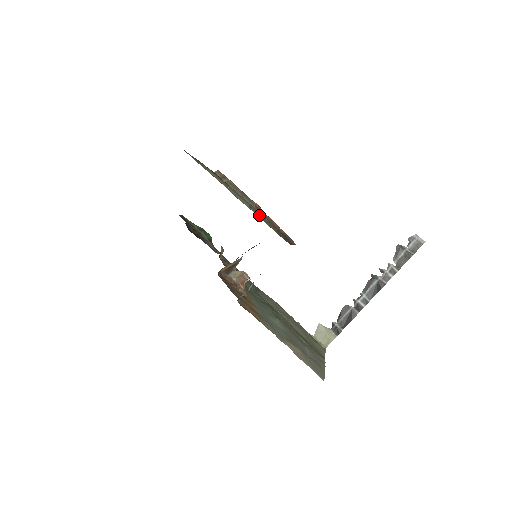
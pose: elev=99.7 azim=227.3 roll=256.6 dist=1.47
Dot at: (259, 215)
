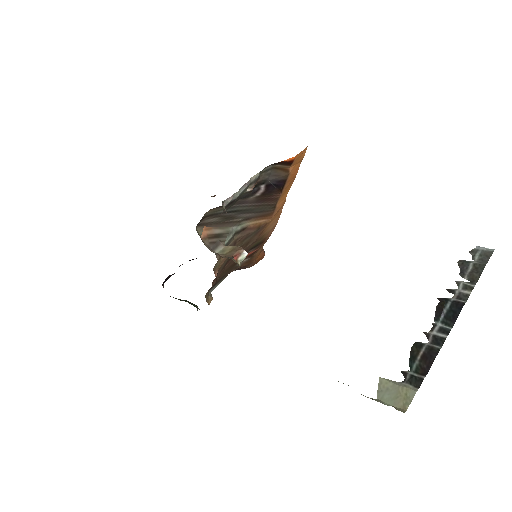
Dot at: occluded
